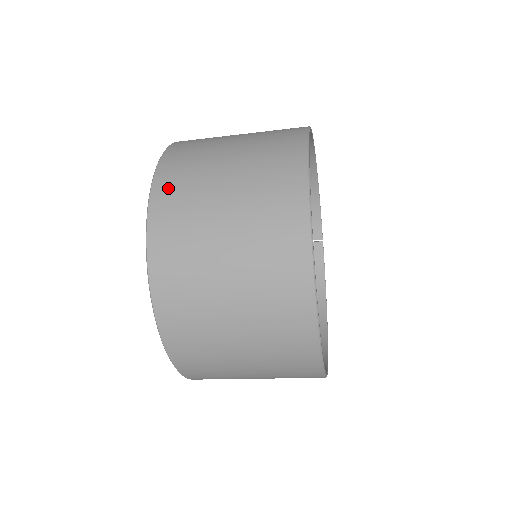
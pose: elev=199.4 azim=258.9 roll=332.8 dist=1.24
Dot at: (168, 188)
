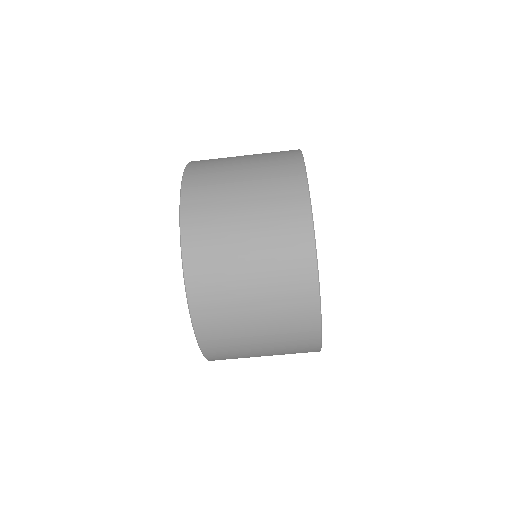
Dot at: occluded
